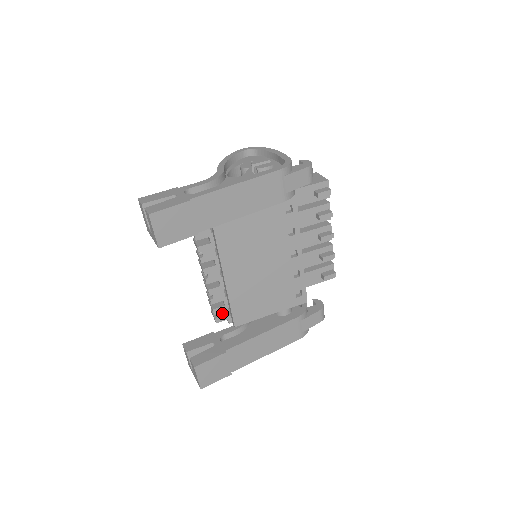
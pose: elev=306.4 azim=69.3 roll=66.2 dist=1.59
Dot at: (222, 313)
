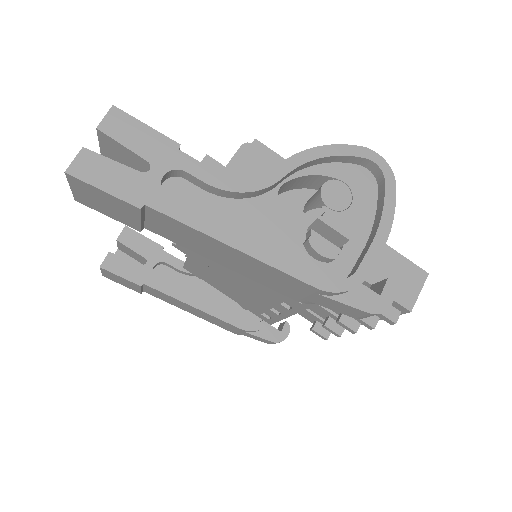
Dot at: (182, 247)
